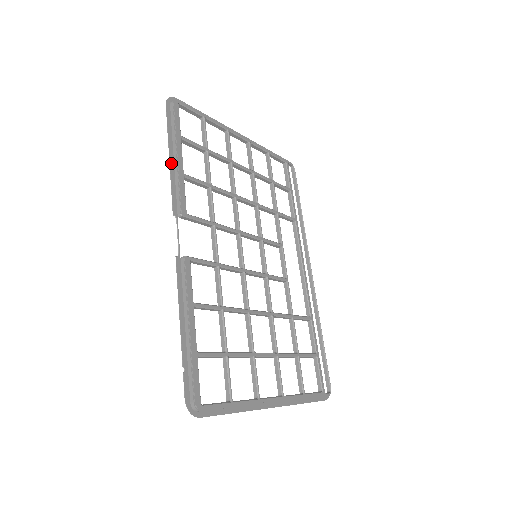
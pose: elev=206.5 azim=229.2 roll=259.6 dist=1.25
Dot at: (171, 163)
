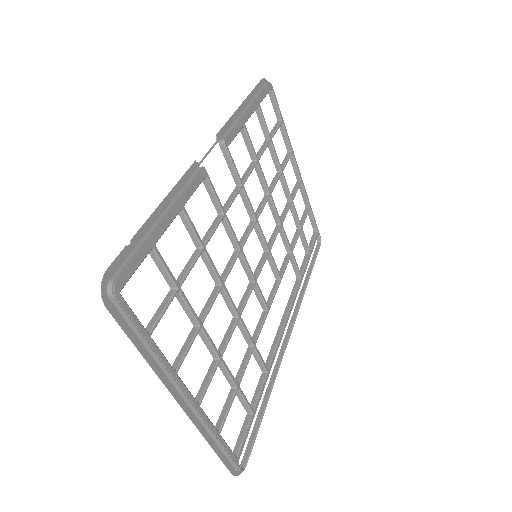
Dot at: (240, 109)
